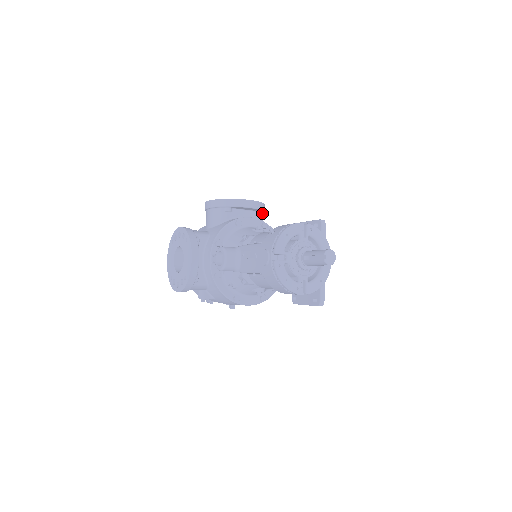
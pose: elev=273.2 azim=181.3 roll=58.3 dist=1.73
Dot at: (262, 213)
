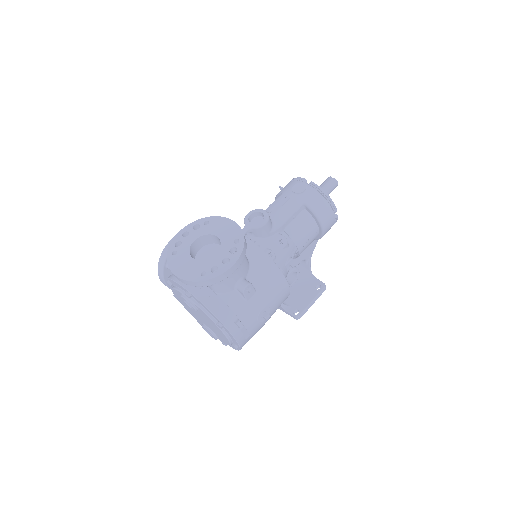
Dot at: occluded
